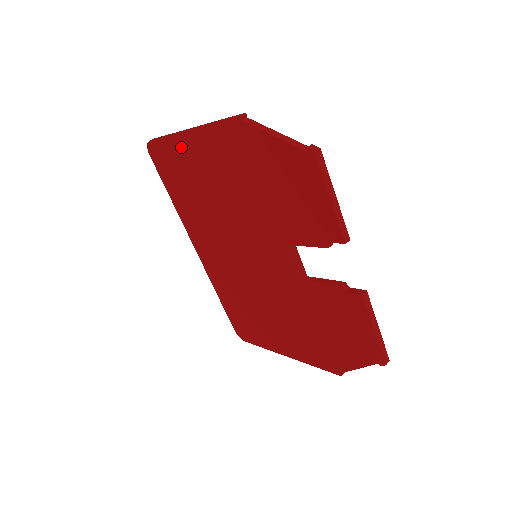
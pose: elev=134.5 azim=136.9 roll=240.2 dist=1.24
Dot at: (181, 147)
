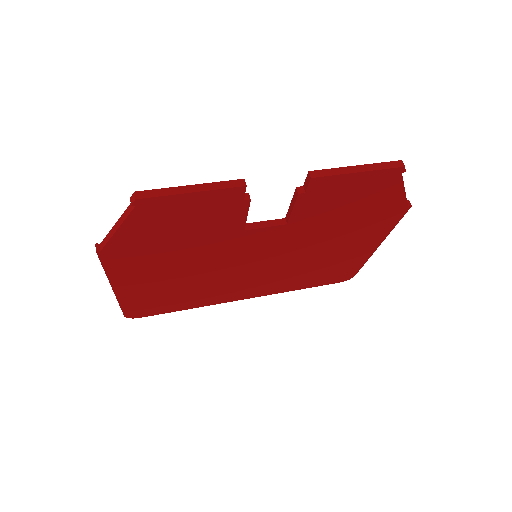
Dot at: (131, 296)
